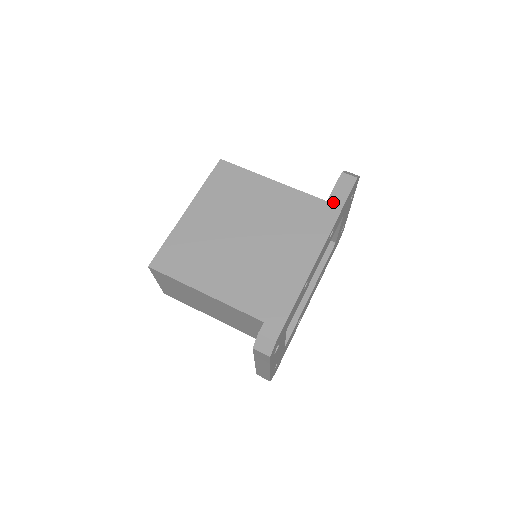
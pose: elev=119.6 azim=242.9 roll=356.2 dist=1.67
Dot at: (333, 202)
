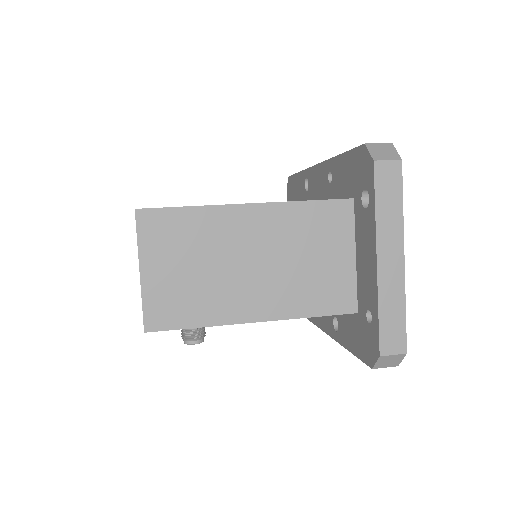
Dot at: occluded
